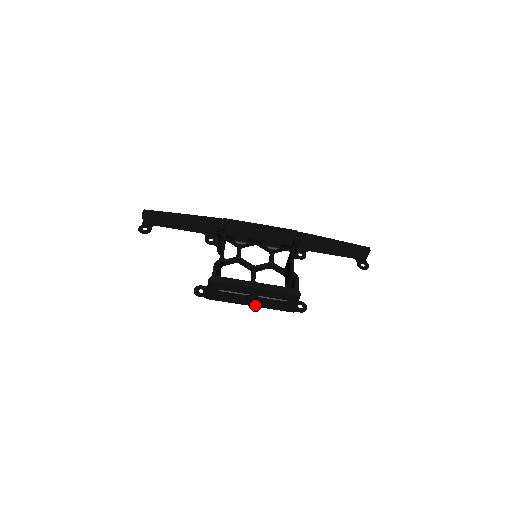
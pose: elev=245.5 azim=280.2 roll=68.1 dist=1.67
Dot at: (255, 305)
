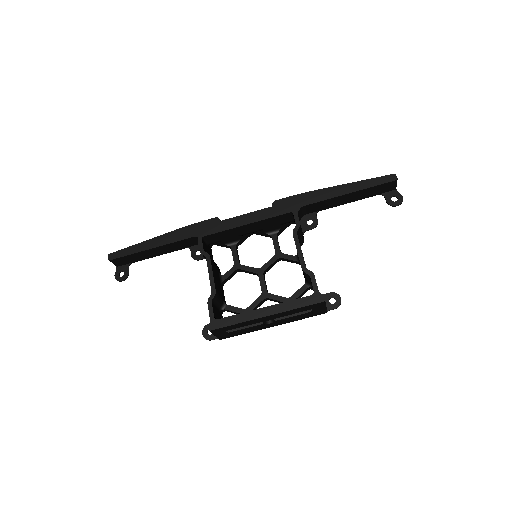
Dot at: (277, 324)
